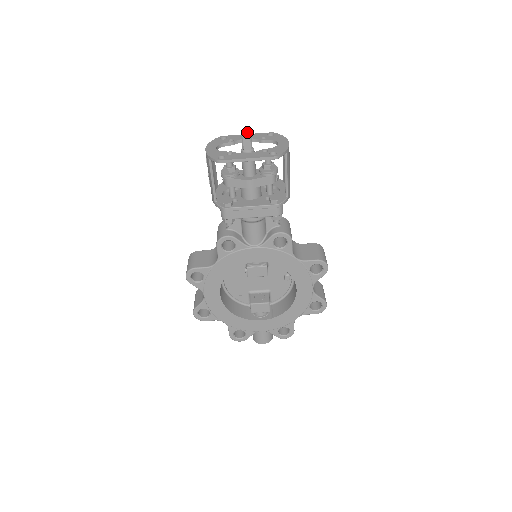
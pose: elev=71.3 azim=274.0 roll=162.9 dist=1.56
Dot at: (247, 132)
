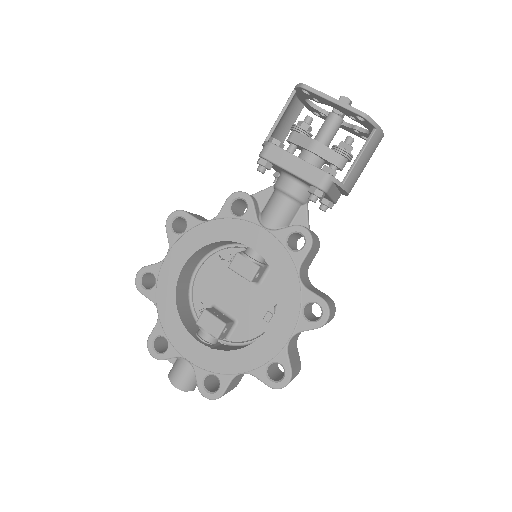
Dot at: occluded
